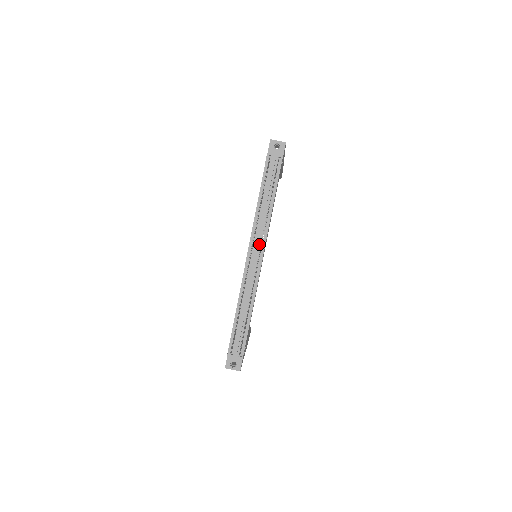
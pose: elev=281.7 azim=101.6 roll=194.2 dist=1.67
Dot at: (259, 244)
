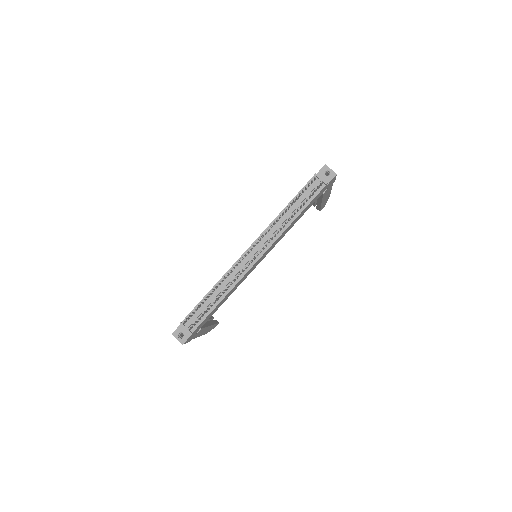
Dot at: (263, 245)
